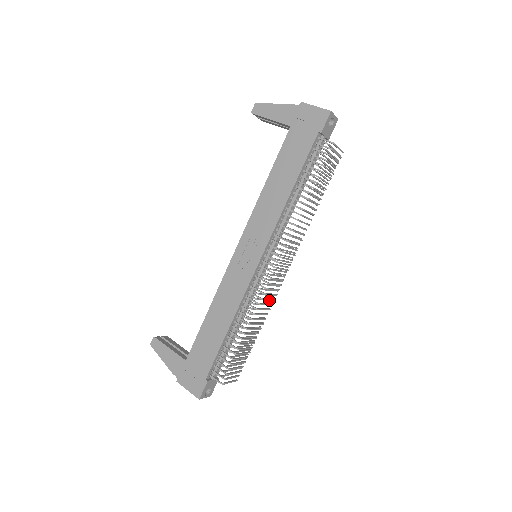
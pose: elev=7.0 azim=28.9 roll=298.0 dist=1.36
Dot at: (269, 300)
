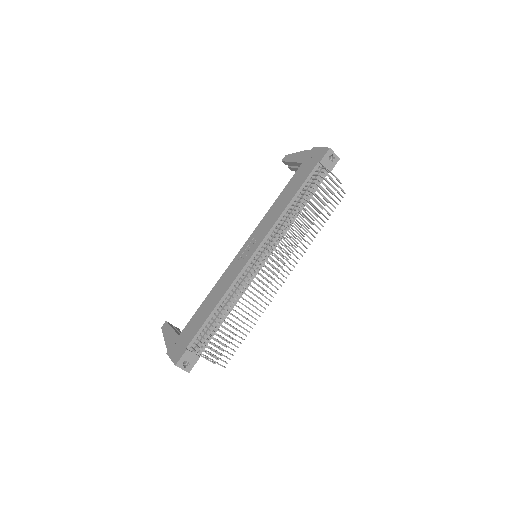
Dot at: (262, 301)
